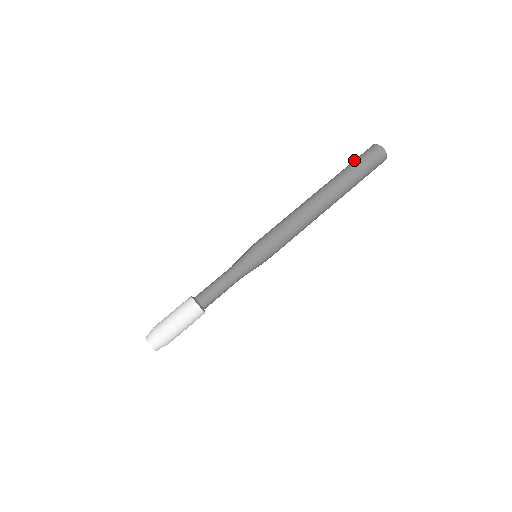
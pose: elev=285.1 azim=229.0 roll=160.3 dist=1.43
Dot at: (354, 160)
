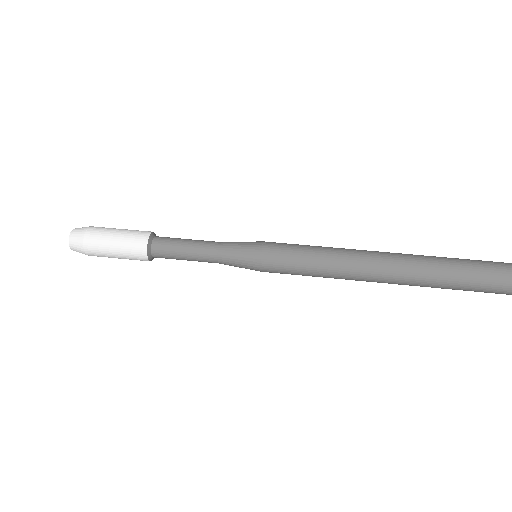
Dot at: (476, 262)
